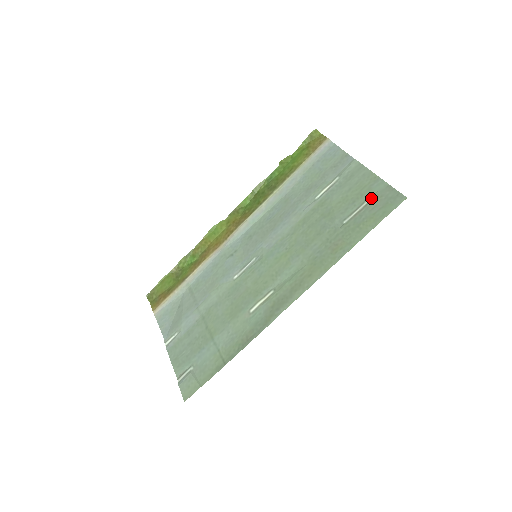
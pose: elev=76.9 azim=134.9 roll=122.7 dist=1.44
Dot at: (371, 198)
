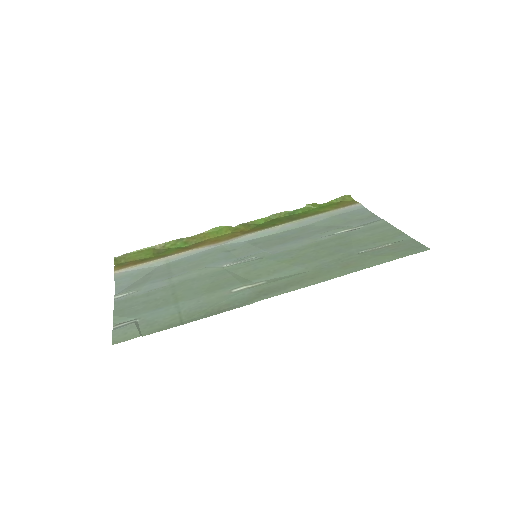
Dot at: (393, 243)
